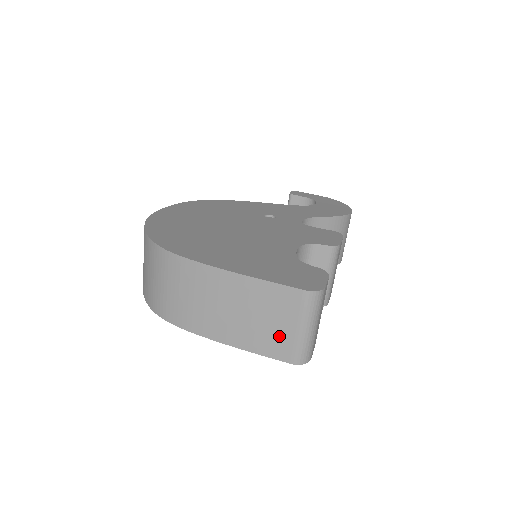
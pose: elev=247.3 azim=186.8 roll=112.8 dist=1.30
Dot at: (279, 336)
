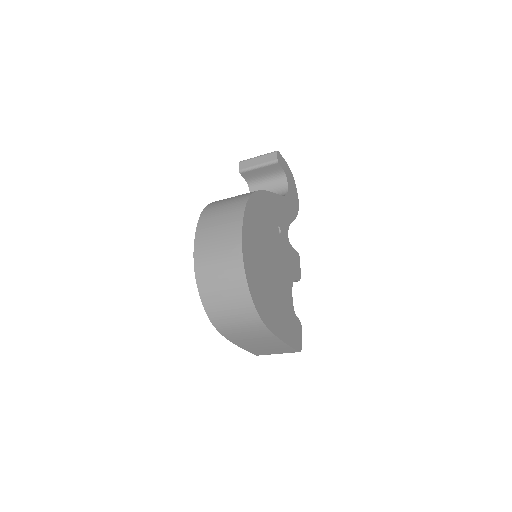
Dot at: (266, 352)
